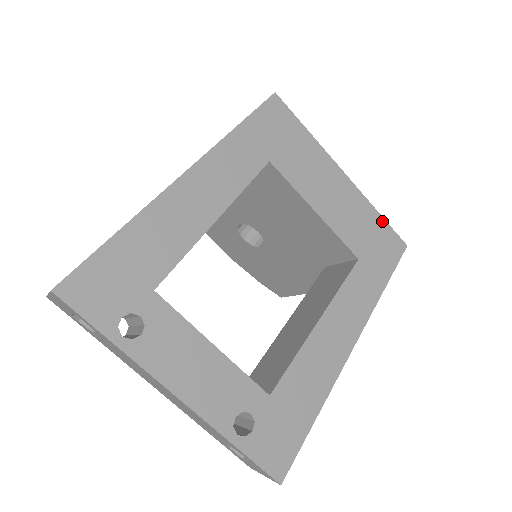
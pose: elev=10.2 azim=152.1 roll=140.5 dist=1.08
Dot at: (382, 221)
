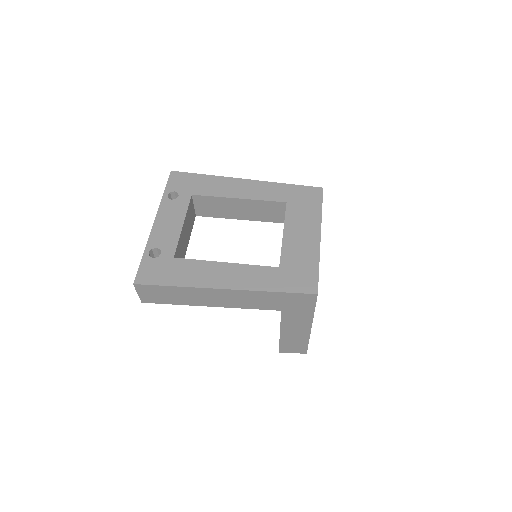
Dot at: (316, 270)
